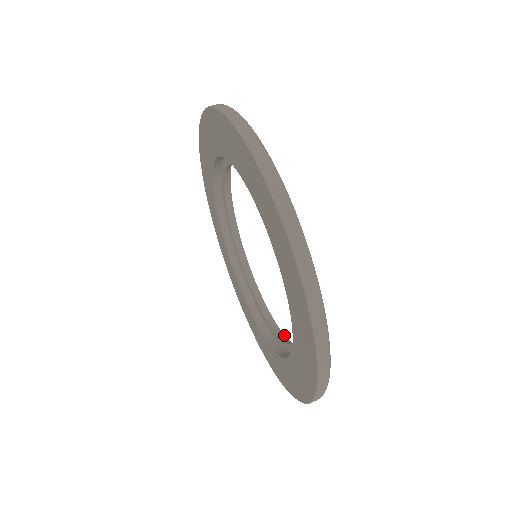
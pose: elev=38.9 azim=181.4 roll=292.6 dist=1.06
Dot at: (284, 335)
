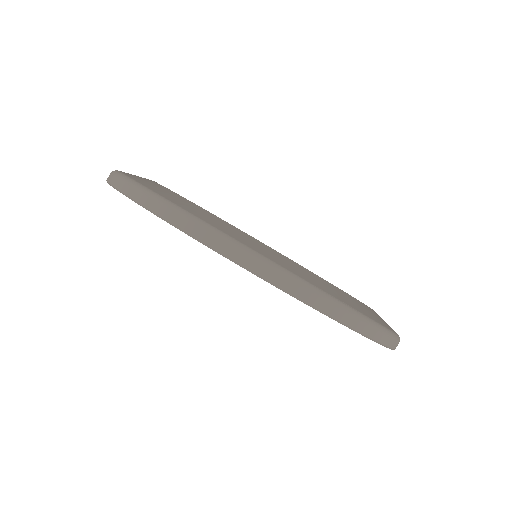
Dot at: occluded
